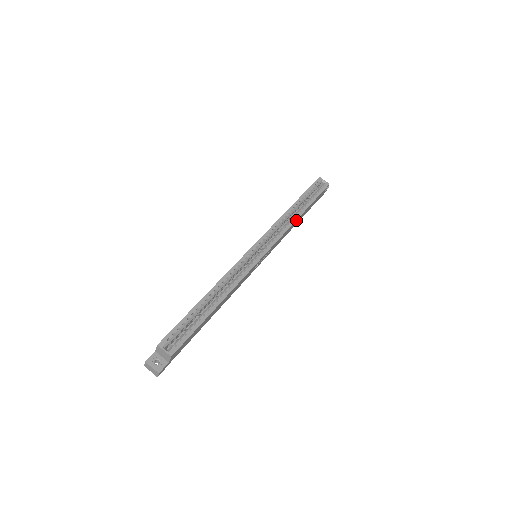
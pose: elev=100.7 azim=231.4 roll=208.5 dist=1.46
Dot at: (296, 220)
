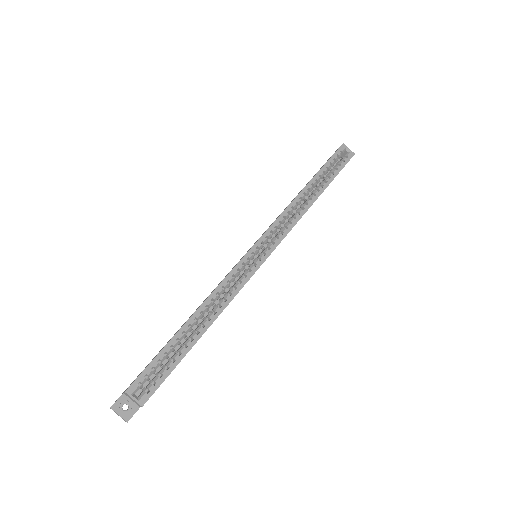
Dot at: (309, 207)
